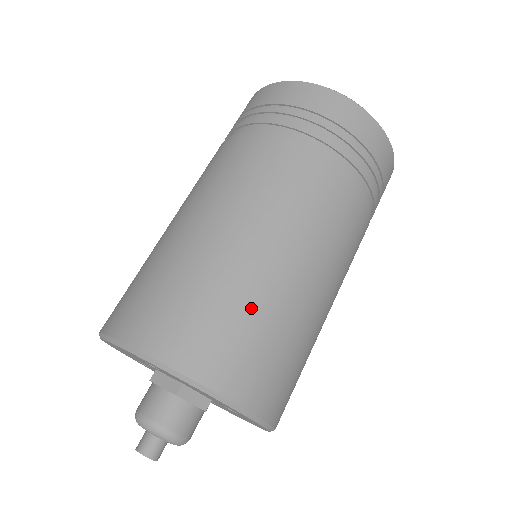
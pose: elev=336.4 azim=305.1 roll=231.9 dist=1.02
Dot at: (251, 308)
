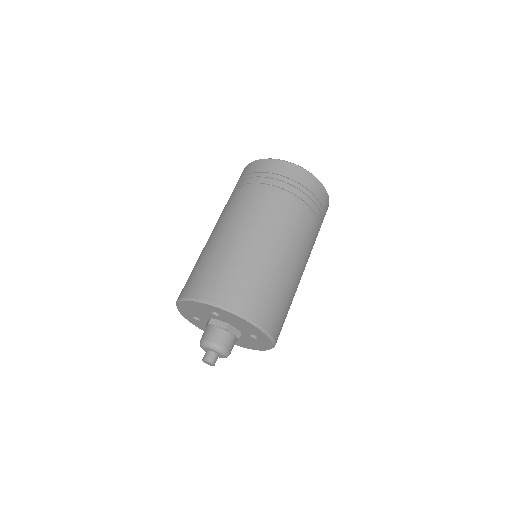
Dot at: (268, 282)
